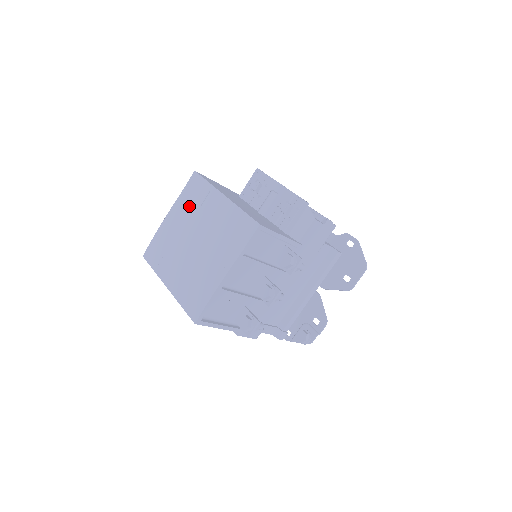
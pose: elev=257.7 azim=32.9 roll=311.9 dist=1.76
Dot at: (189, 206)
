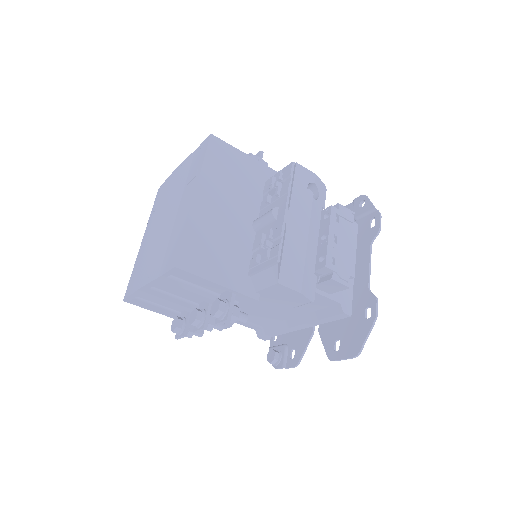
Dot at: (186, 174)
